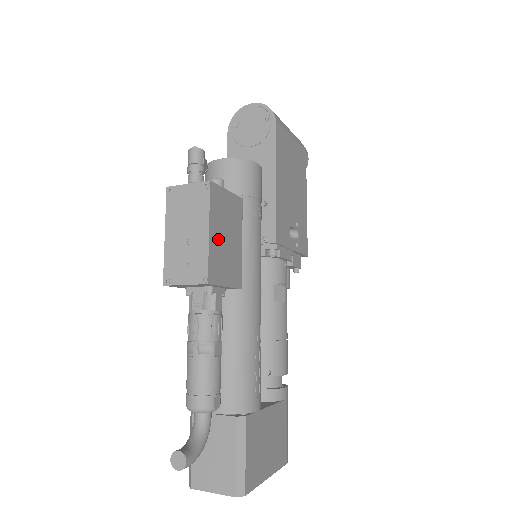
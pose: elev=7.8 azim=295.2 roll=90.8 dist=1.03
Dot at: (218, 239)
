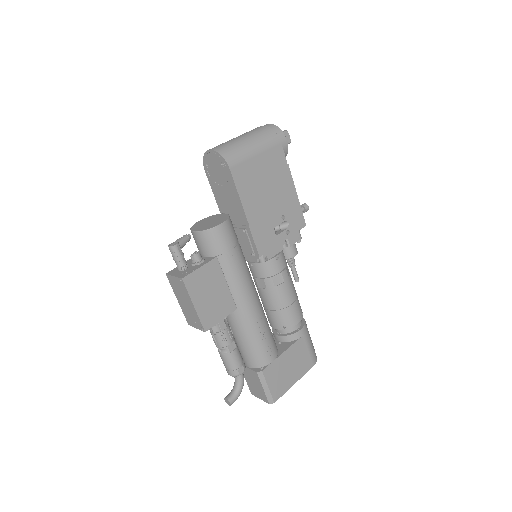
Dot at: (204, 302)
